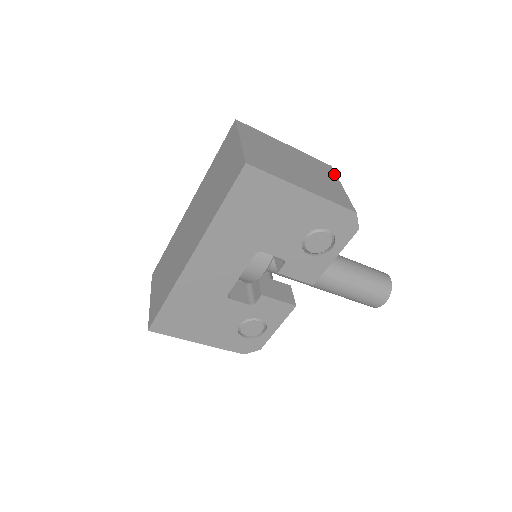
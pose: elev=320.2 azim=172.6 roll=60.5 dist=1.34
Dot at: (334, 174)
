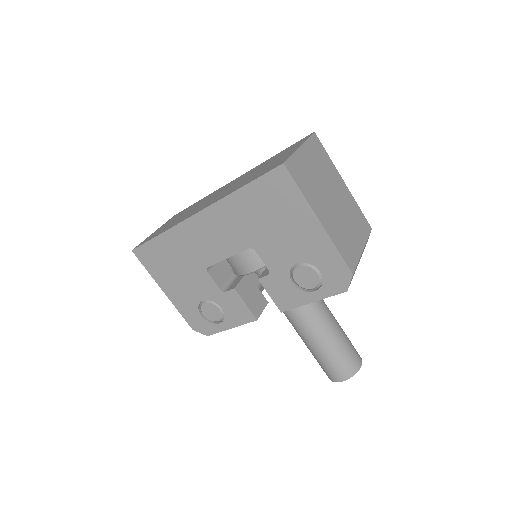
Dot at: (367, 235)
